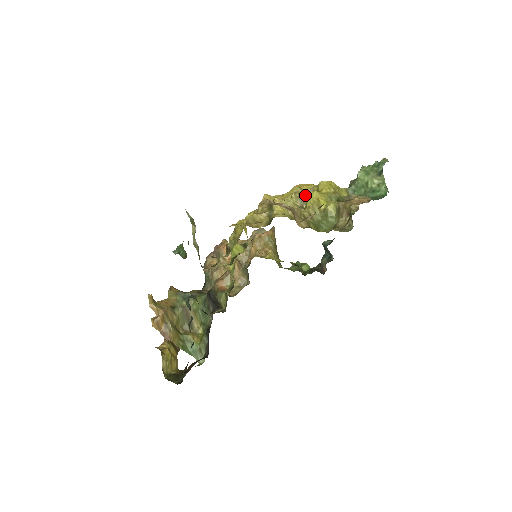
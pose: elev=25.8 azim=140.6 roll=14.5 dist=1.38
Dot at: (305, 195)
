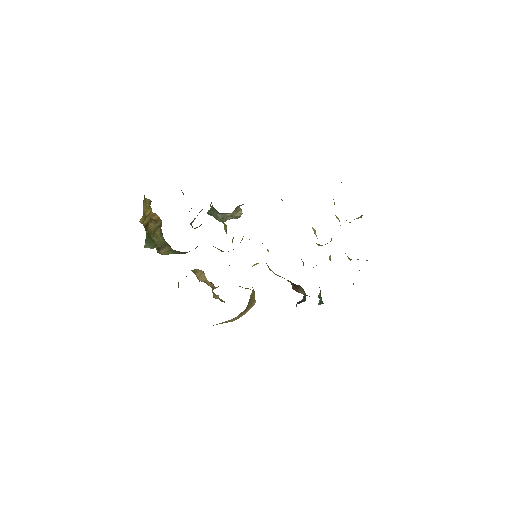
Dot at: occluded
